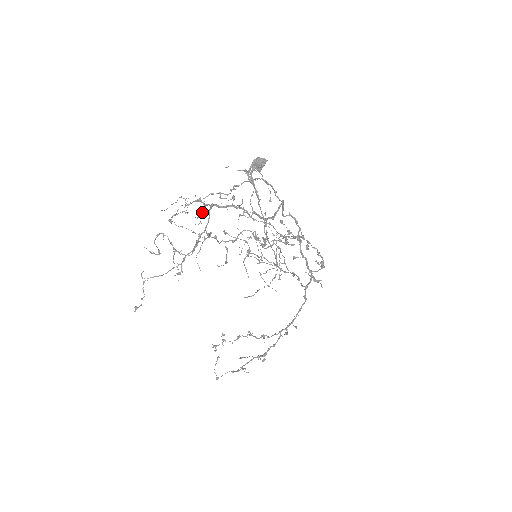
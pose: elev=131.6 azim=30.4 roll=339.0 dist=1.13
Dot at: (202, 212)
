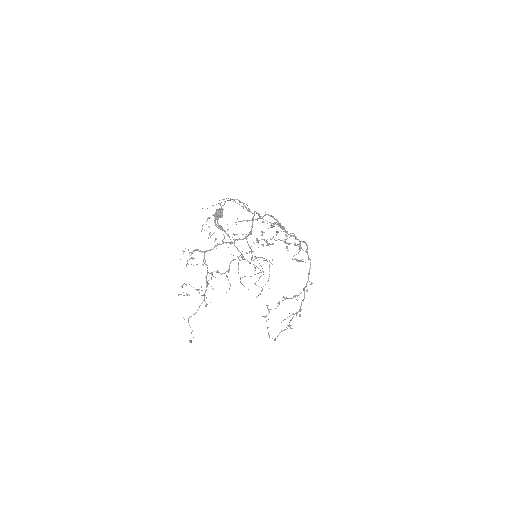
Dot at: (209, 233)
